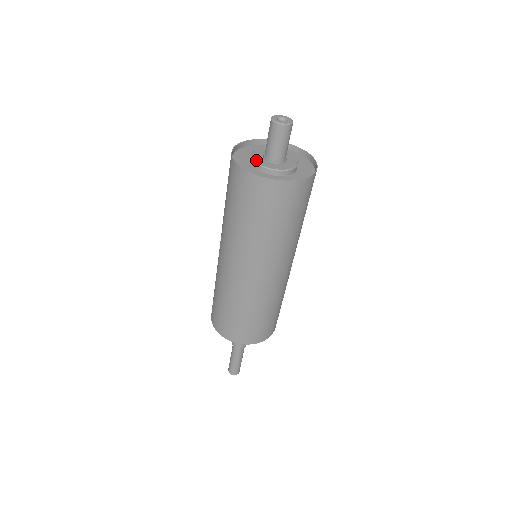
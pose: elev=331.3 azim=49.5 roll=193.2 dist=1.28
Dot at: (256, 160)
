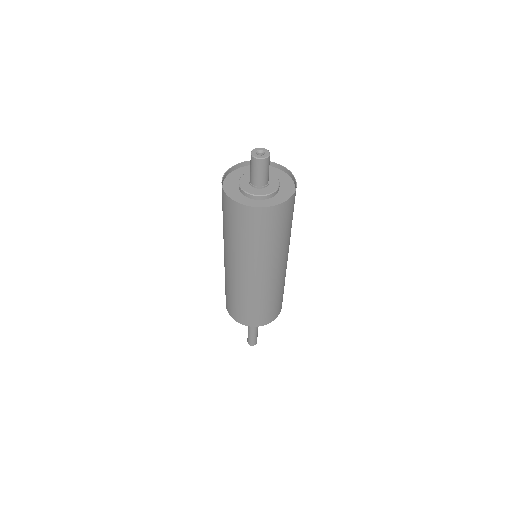
Dot at: (243, 177)
